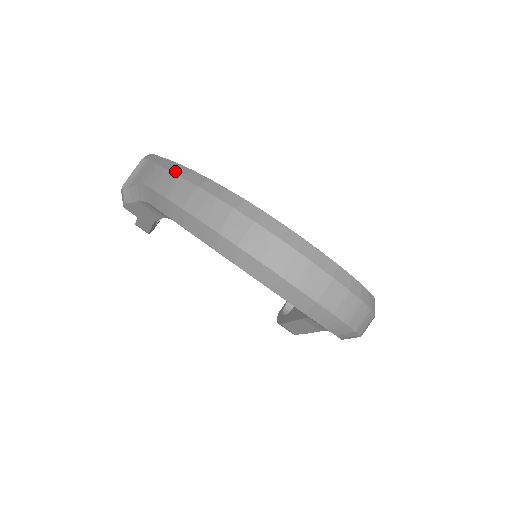
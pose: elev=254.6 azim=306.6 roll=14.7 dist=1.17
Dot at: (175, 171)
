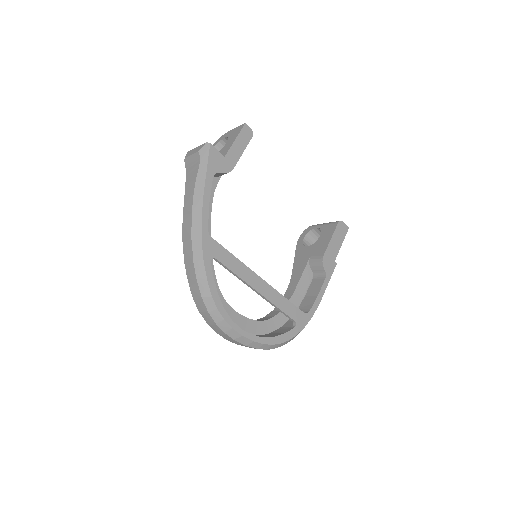
Dot at: (193, 226)
